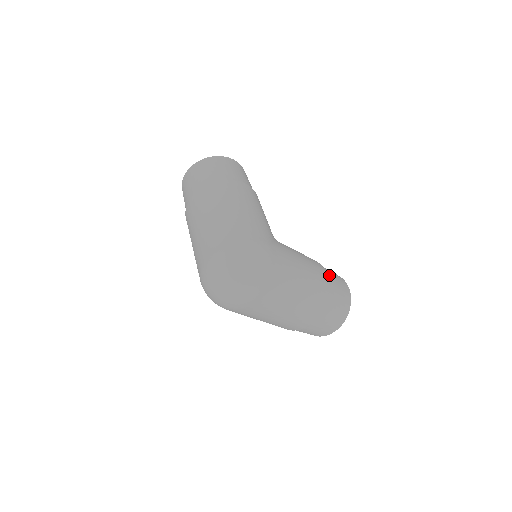
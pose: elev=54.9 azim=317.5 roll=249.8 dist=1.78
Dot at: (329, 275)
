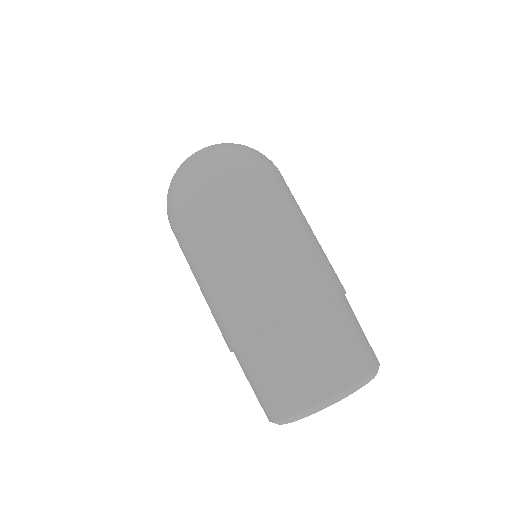
Dot at: occluded
